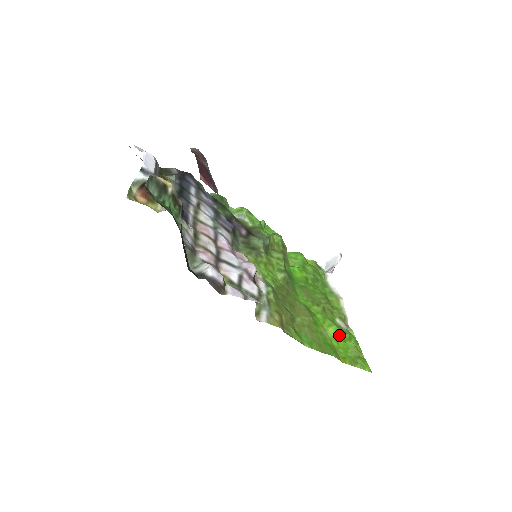
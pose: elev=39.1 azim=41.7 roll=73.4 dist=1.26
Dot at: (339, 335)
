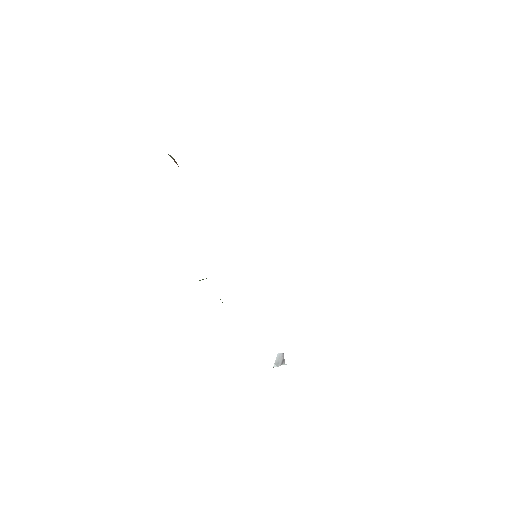
Dot at: occluded
